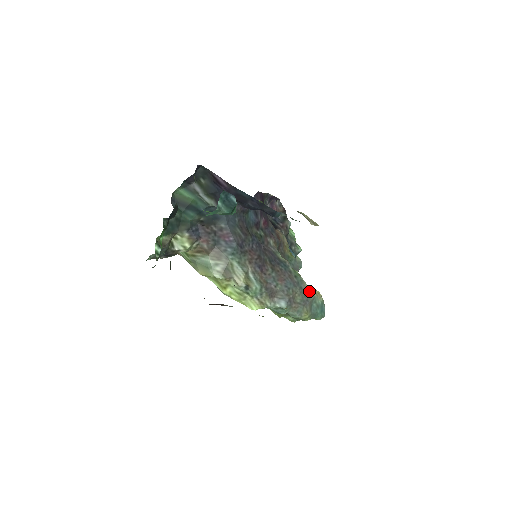
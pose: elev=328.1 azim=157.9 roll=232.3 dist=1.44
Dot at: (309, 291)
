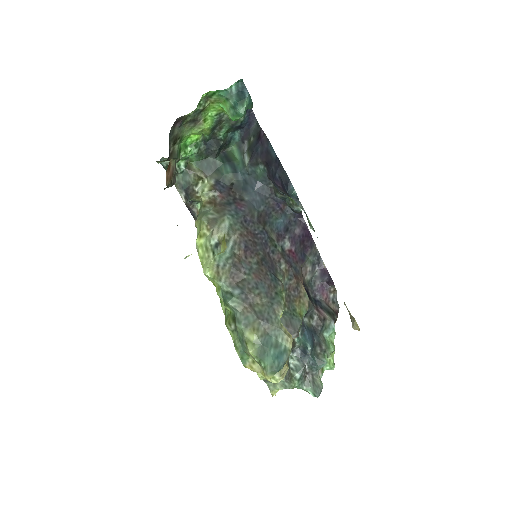
Dot at: (279, 319)
